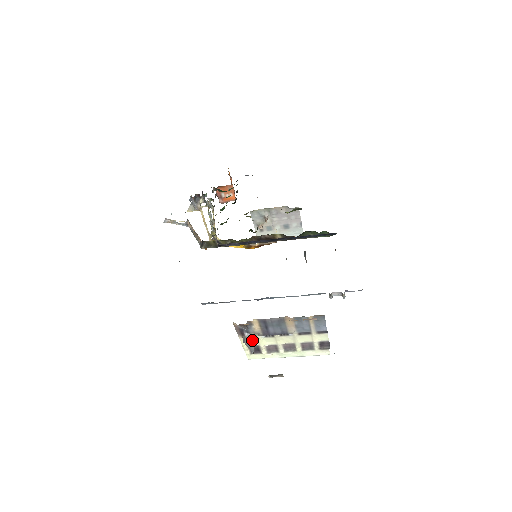
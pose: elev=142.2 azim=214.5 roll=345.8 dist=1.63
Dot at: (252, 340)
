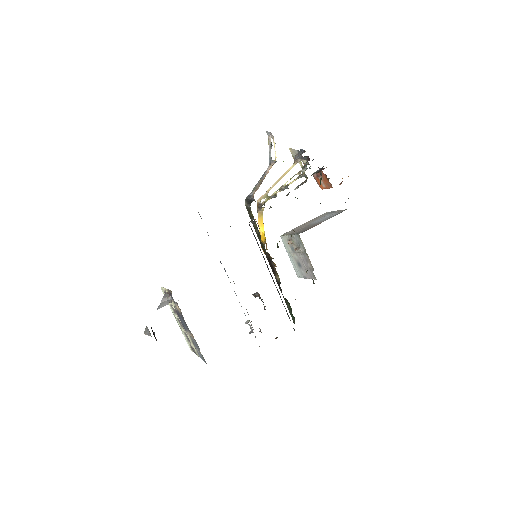
Dot at: (168, 302)
